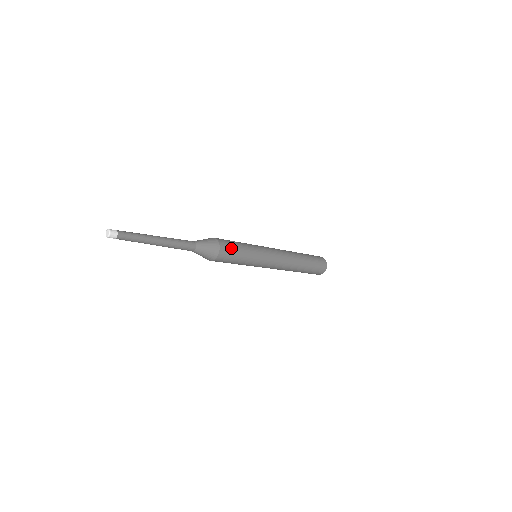
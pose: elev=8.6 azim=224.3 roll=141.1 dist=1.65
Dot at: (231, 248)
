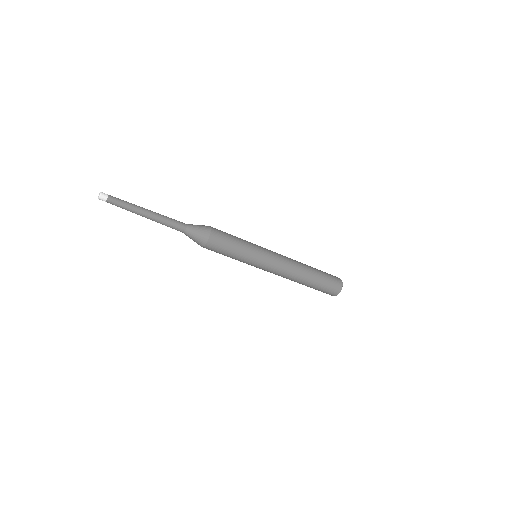
Dot at: (224, 236)
